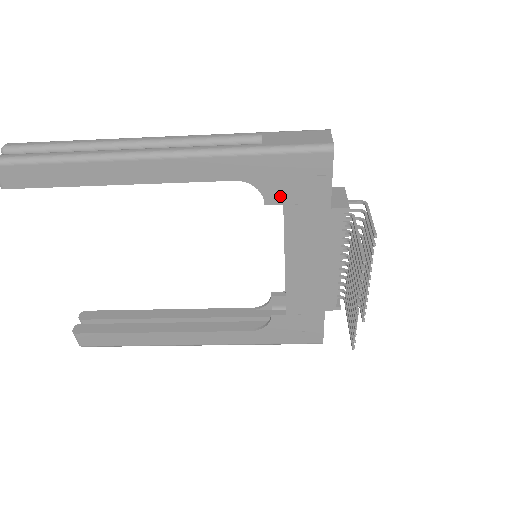
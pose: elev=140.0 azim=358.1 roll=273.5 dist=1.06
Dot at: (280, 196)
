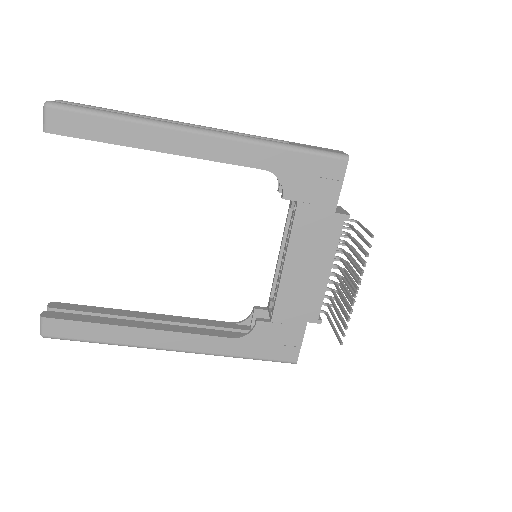
Dot at: (297, 192)
